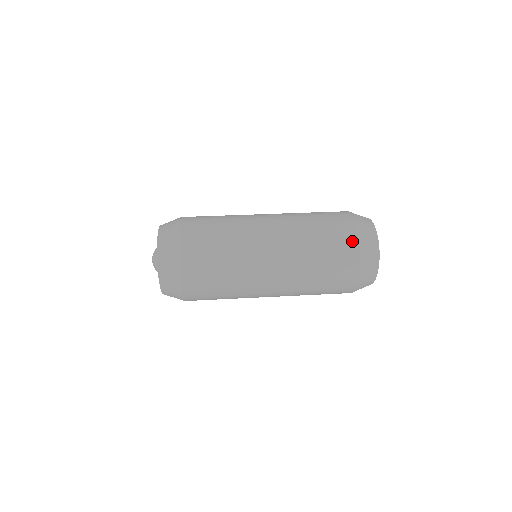
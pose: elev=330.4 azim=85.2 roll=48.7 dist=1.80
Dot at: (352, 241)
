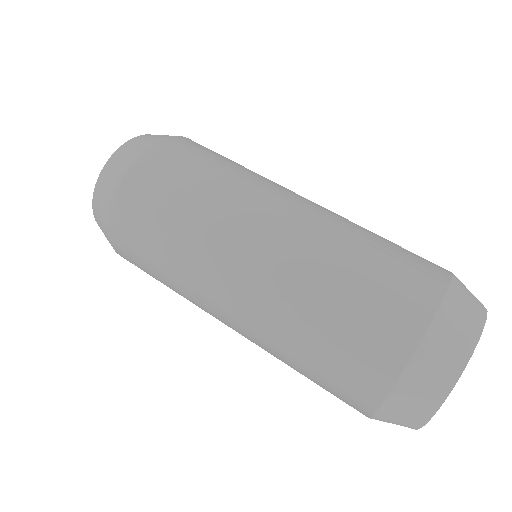
Dot at: (366, 396)
